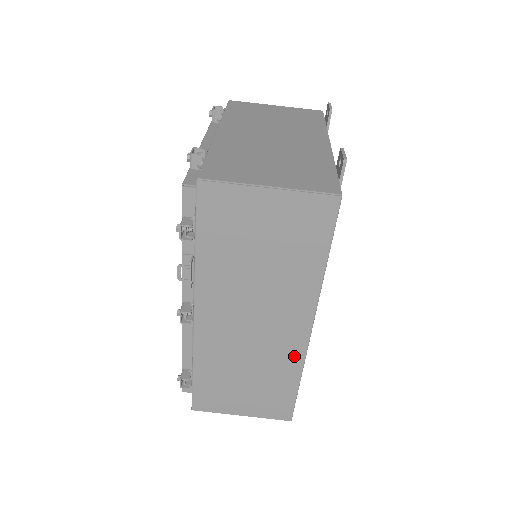
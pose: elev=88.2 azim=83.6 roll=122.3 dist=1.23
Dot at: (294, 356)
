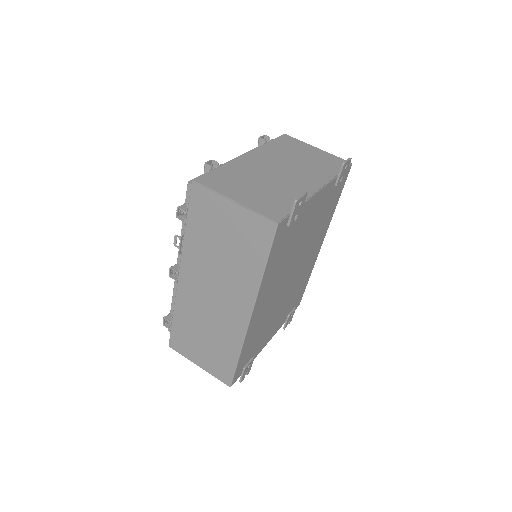
Dot at: (237, 334)
